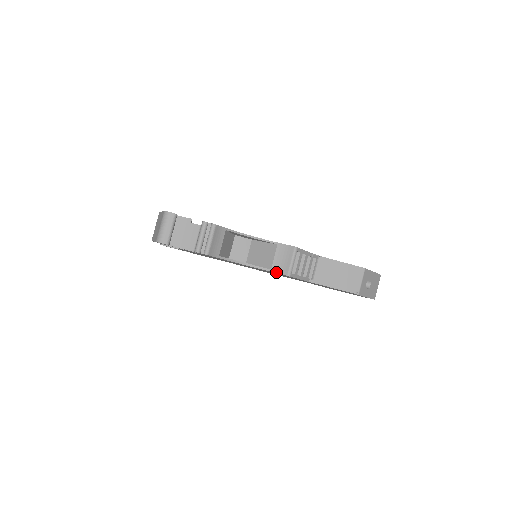
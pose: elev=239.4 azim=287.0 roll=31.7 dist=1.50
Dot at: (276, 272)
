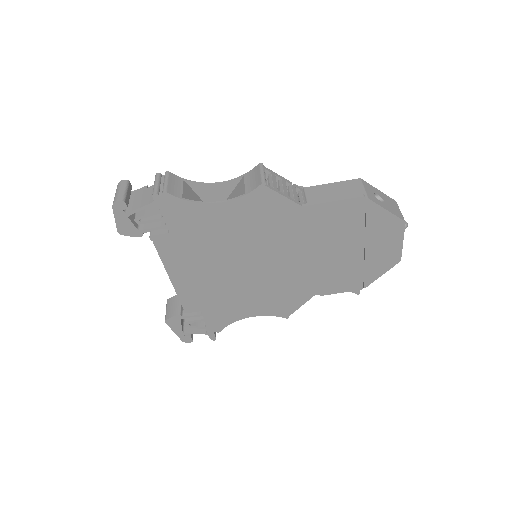
Dot at: (251, 191)
